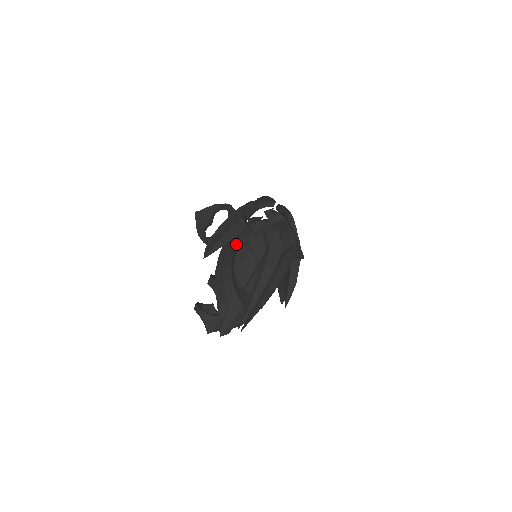
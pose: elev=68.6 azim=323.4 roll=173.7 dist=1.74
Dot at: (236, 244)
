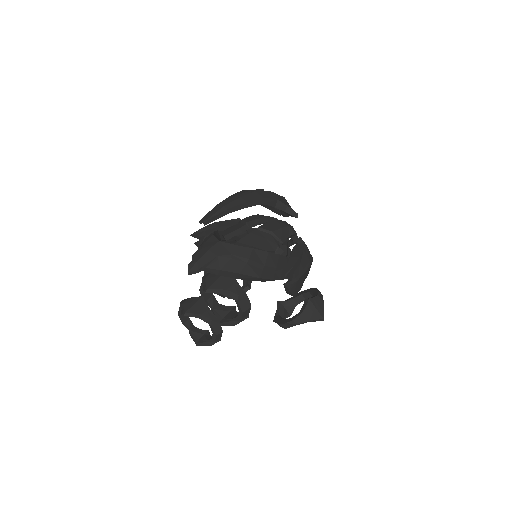
Dot at: occluded
